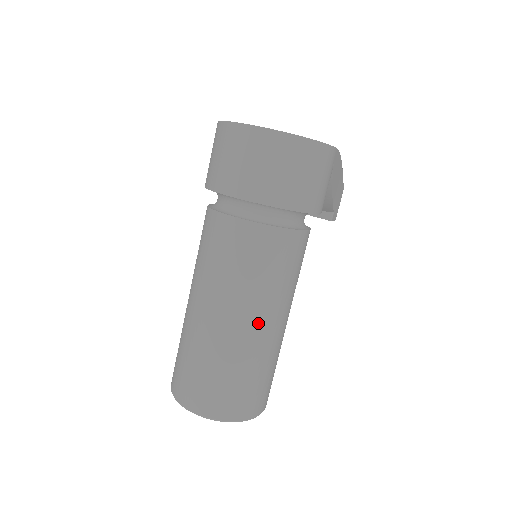
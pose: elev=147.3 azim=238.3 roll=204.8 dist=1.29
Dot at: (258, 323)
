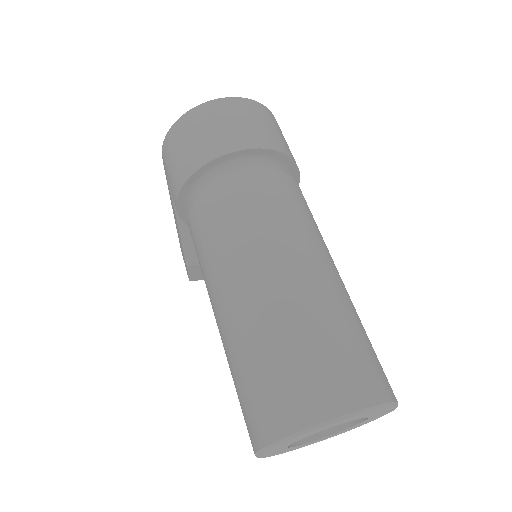
Dot at: (337, 271)
